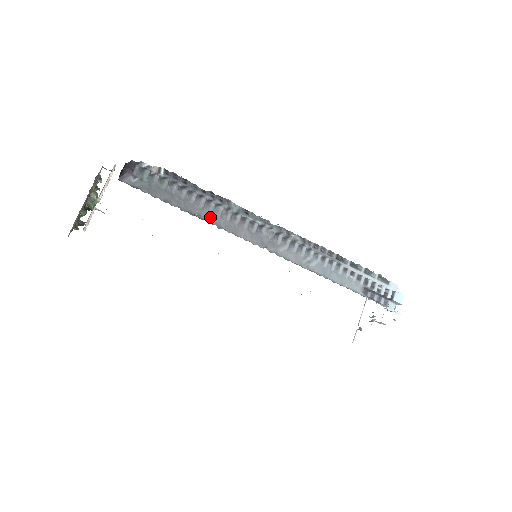
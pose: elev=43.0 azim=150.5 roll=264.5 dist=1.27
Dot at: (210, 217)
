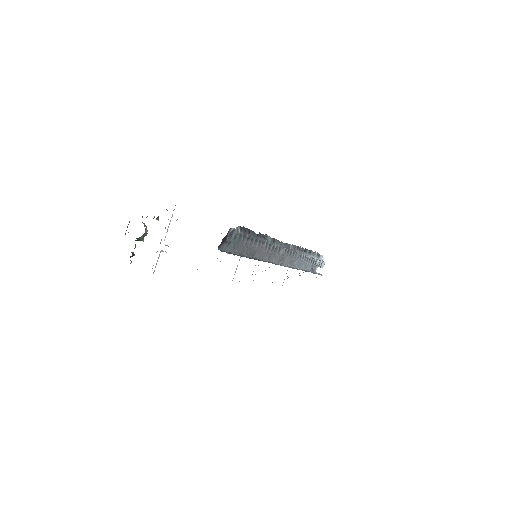
Dot at: (259, 254)
